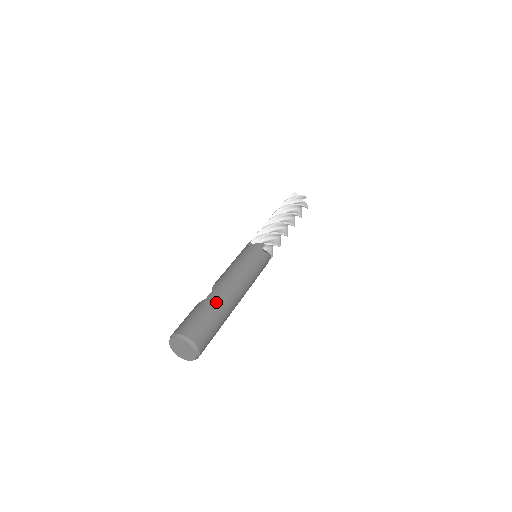
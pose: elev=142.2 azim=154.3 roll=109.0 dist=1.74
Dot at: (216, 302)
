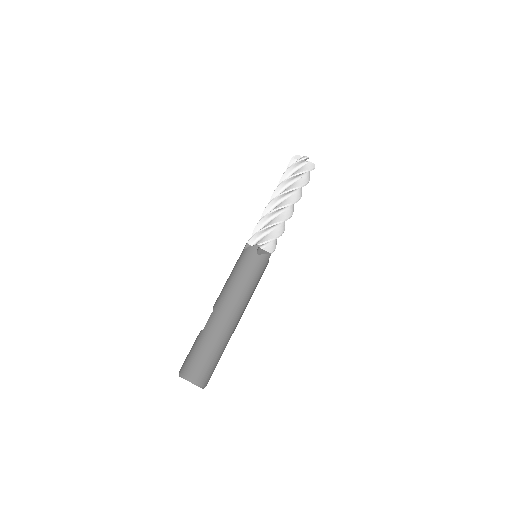
Dot at: (211, 332)
